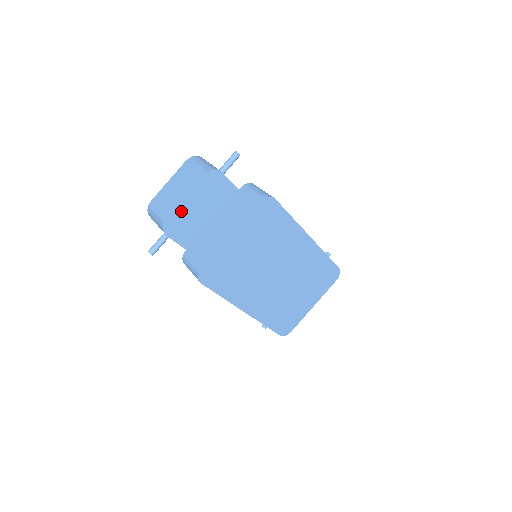
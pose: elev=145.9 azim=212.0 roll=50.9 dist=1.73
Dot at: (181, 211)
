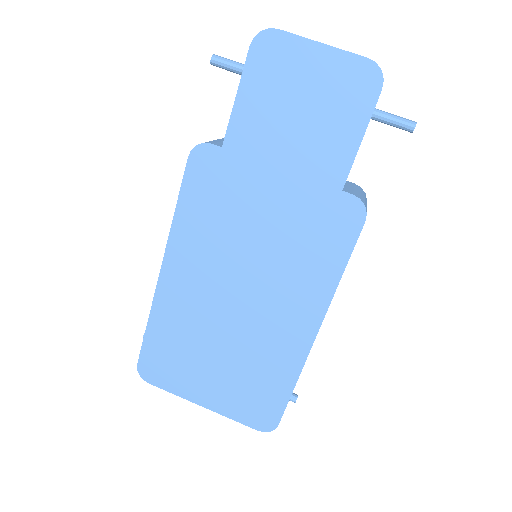
Dot at: (296, 50)
